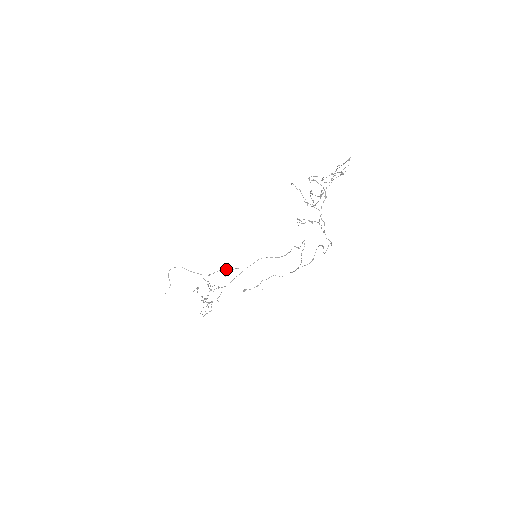
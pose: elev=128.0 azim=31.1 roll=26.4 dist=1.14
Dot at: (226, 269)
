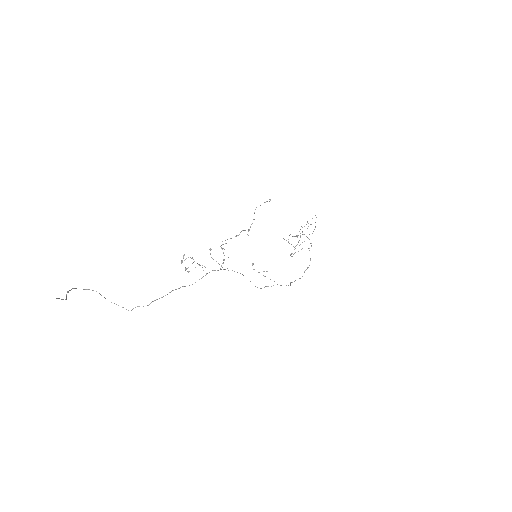
Dot at: (218, 263)
